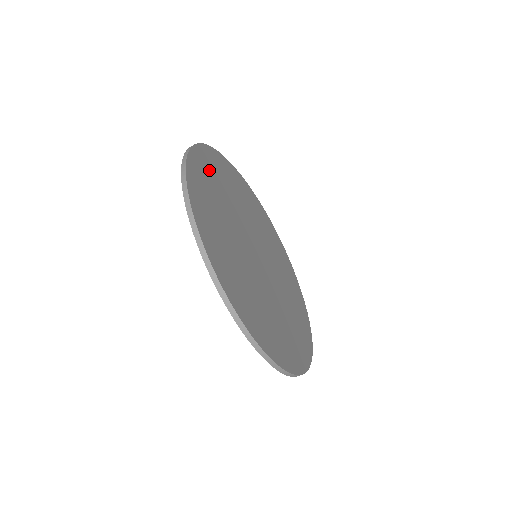
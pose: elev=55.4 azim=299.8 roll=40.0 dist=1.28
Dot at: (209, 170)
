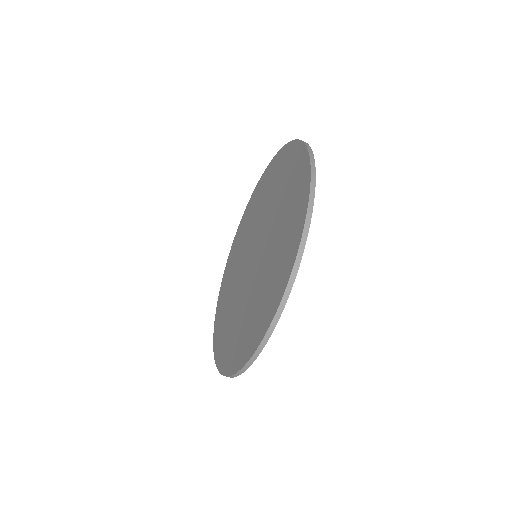
Dot at: occluded
